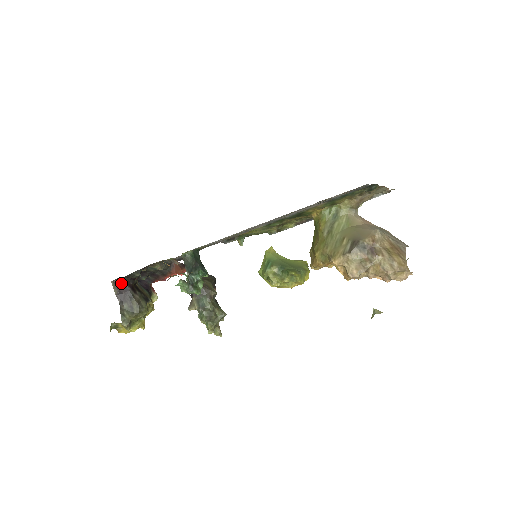
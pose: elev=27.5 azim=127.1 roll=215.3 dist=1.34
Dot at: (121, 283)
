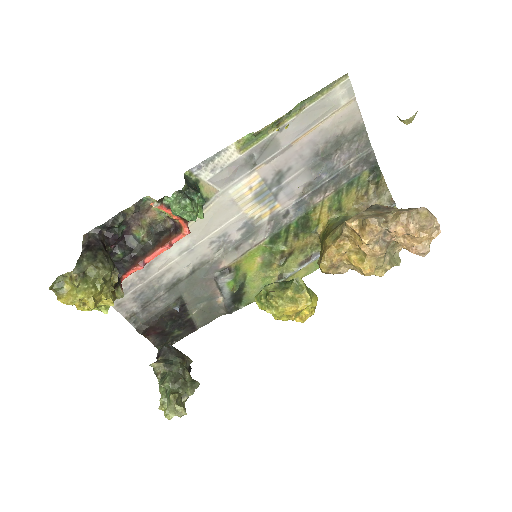
Dot at: (95, 236)
